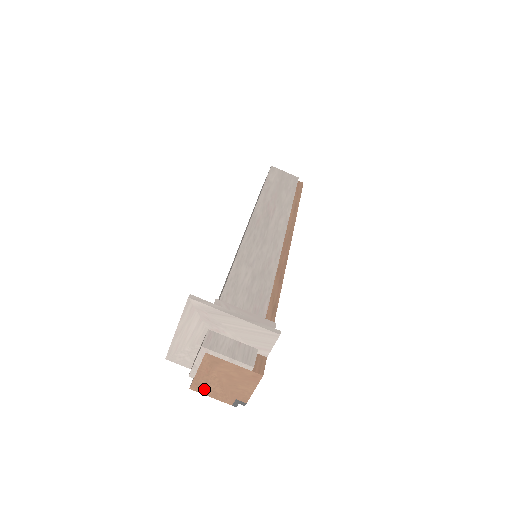
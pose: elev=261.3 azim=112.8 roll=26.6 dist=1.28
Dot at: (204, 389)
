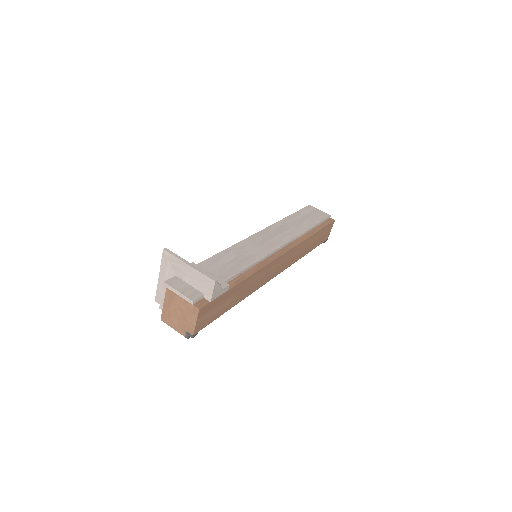
Dot at: (168, 321)
